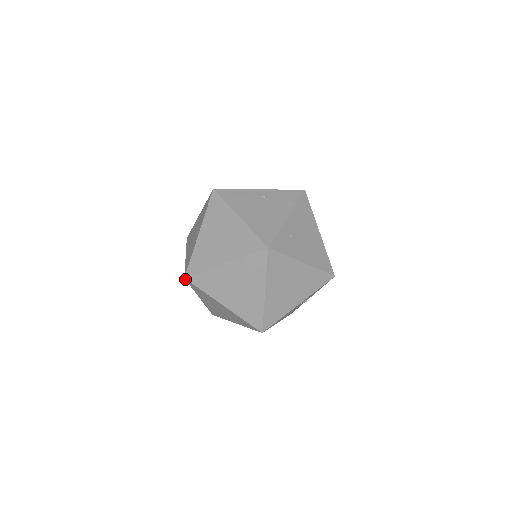
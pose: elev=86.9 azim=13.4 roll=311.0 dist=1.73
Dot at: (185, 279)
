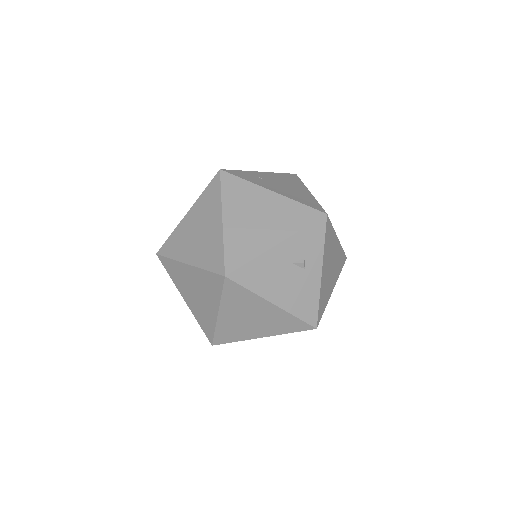
Dot at: occluded
